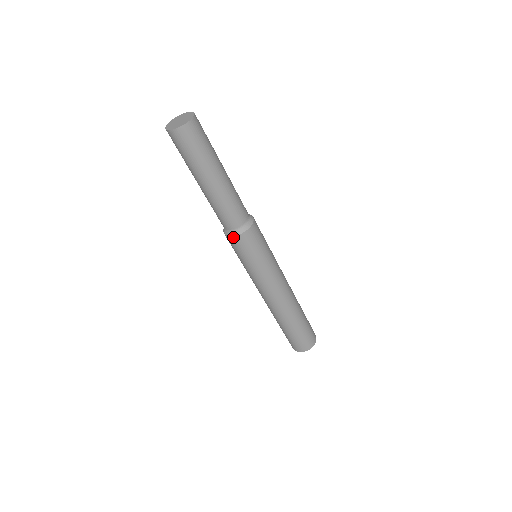
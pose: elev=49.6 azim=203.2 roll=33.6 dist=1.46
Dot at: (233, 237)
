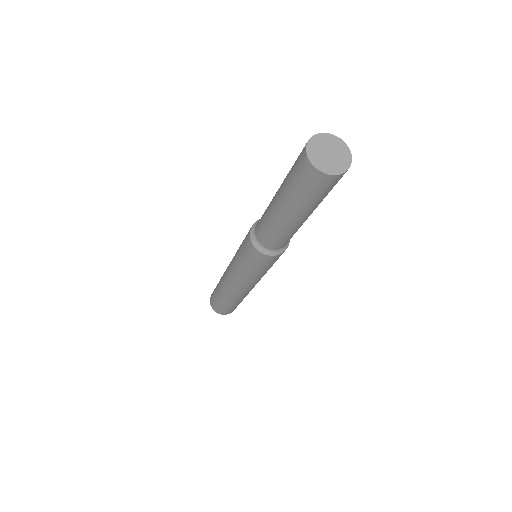
Dot at: (261, 253)
